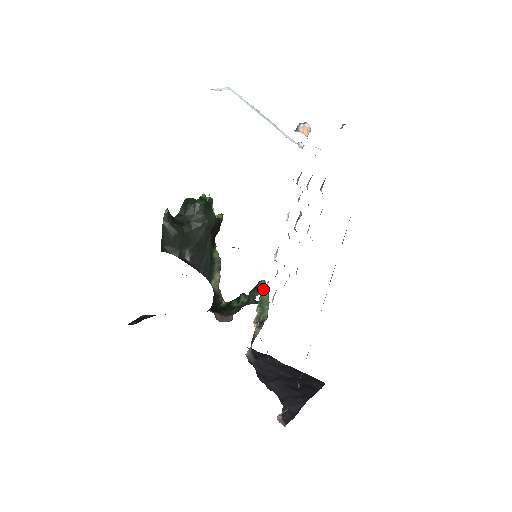
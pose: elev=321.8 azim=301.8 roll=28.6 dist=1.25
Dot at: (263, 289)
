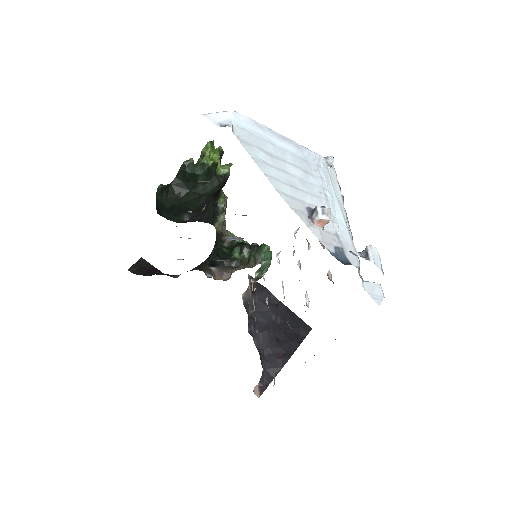
Dot at: (265, 254)
